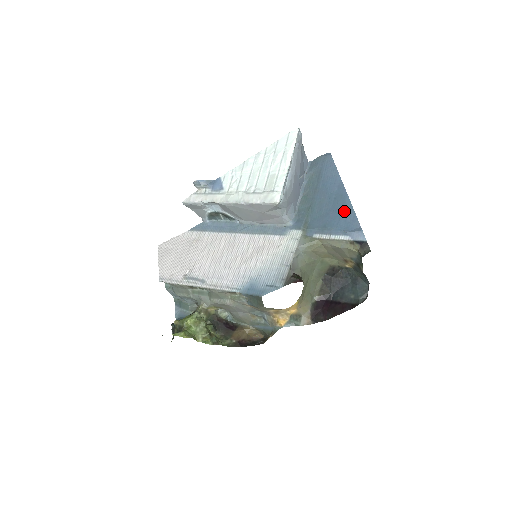
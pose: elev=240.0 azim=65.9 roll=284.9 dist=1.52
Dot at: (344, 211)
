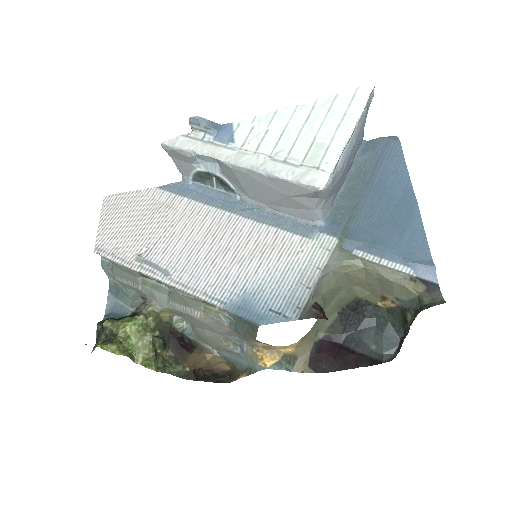
Dot at: (409, 228)
